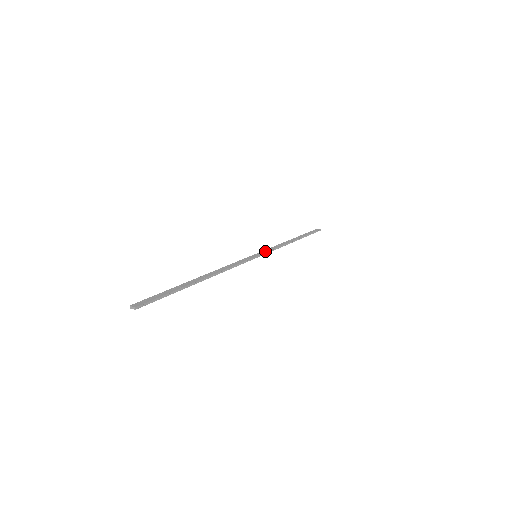
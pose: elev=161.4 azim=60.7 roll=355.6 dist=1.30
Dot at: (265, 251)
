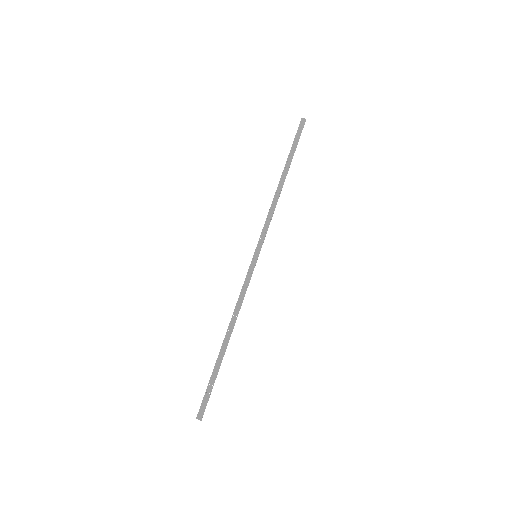
Dot at: (262, 239)
